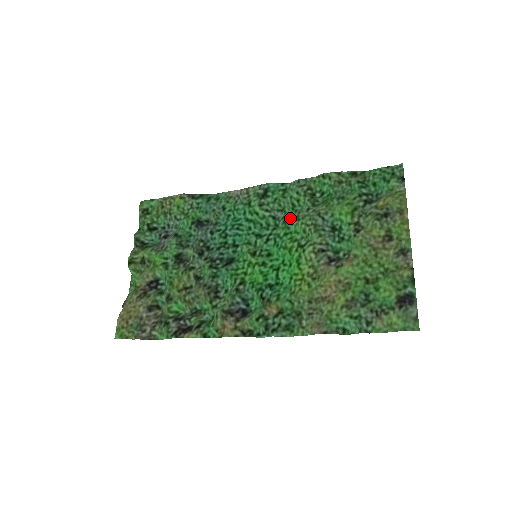
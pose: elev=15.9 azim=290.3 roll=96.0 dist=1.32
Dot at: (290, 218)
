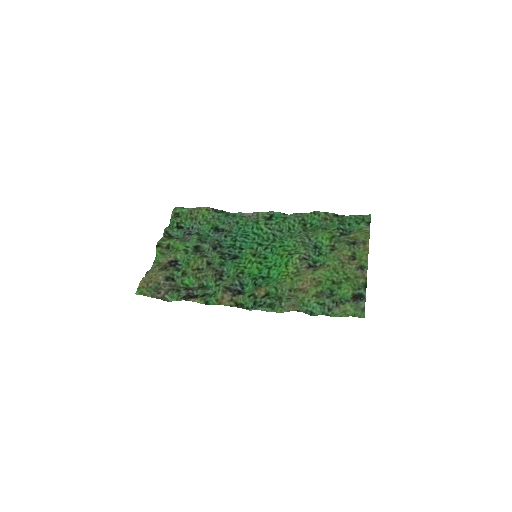
Dot at: (286, 236)
